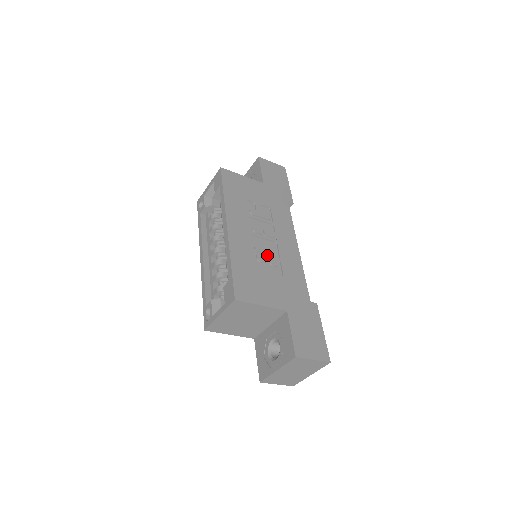
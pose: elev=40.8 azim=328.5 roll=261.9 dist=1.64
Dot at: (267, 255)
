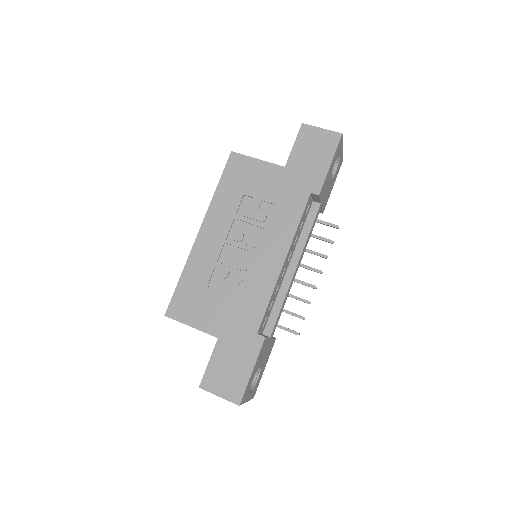
Dot at: (231, 270)
